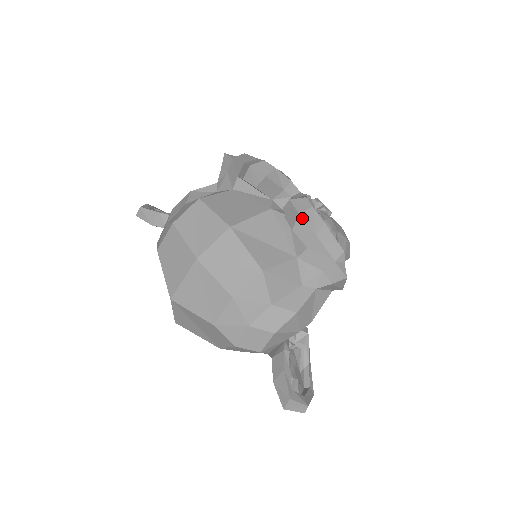
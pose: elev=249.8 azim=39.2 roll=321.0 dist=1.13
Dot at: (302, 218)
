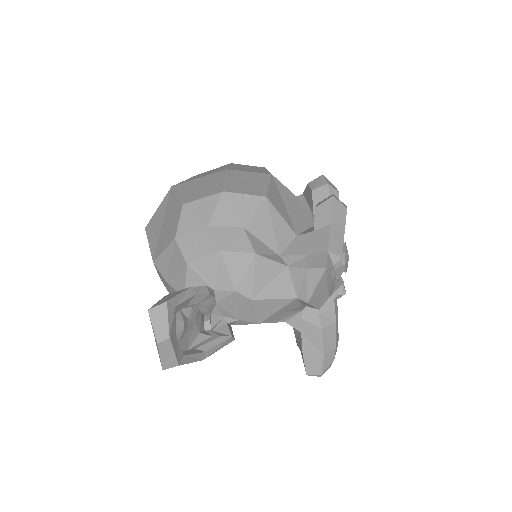
Dot at: (333, 201)
